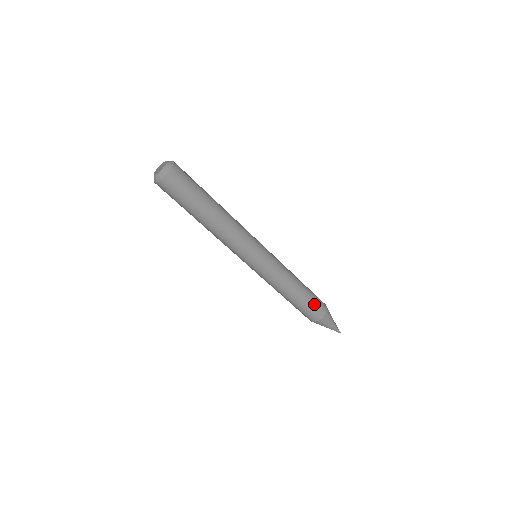
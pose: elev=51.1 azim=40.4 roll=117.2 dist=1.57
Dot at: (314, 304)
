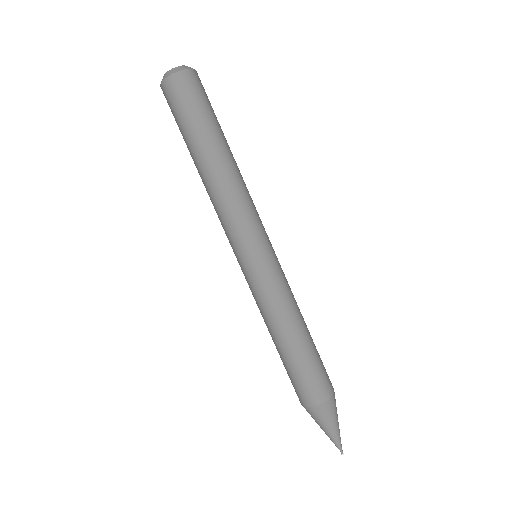
Dot at: (304, 378)
